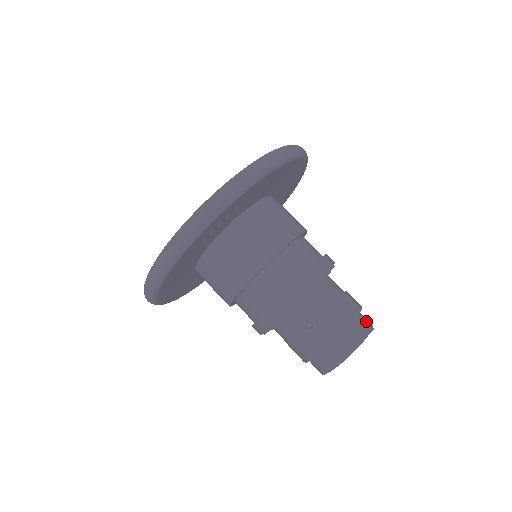
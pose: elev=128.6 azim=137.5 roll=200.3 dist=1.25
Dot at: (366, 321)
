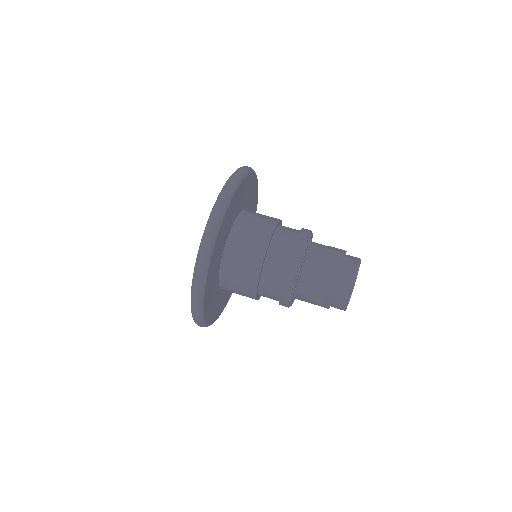
Dot at: (354, 259)
